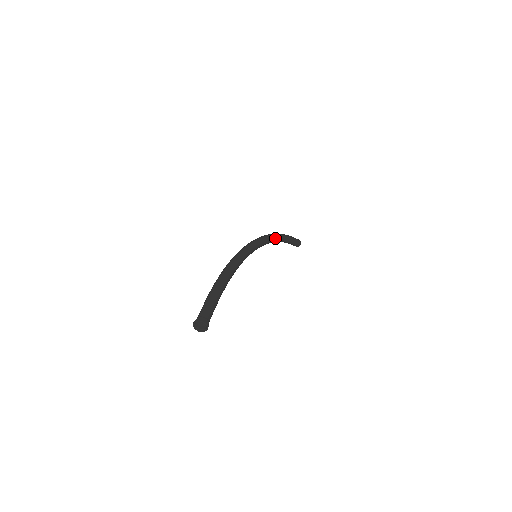
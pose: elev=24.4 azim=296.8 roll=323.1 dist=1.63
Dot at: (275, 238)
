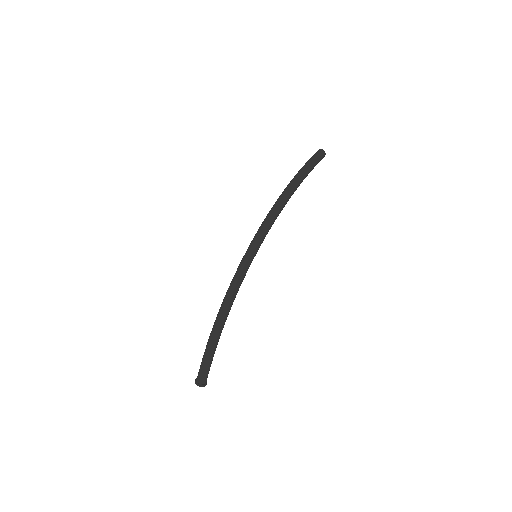
Dot at: (282, 208)
